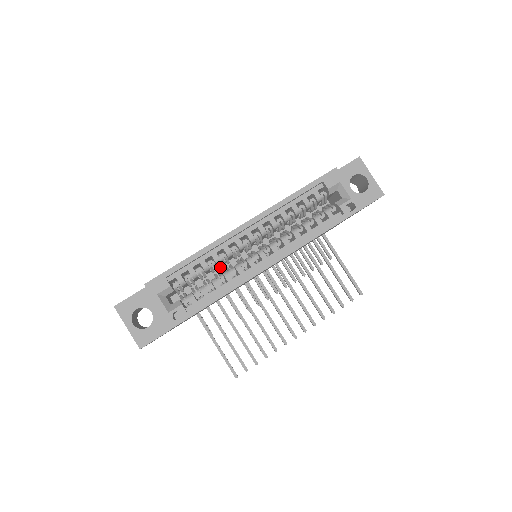
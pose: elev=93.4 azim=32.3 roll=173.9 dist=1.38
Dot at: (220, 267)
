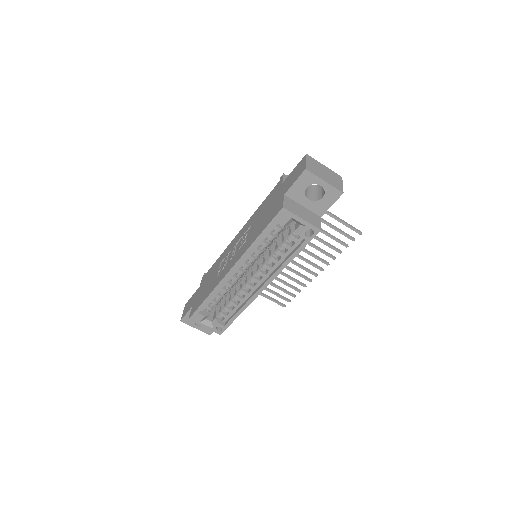
Dot at: occluded
